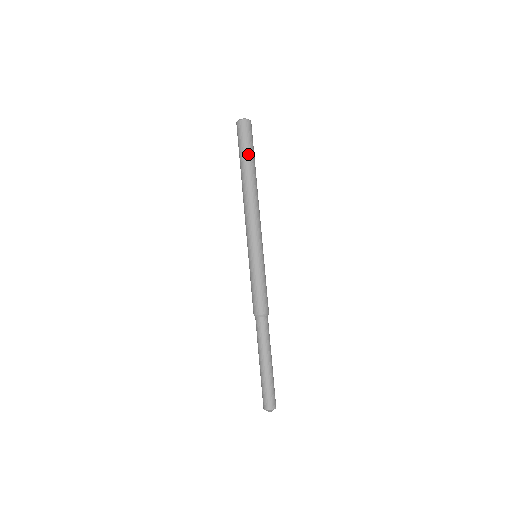
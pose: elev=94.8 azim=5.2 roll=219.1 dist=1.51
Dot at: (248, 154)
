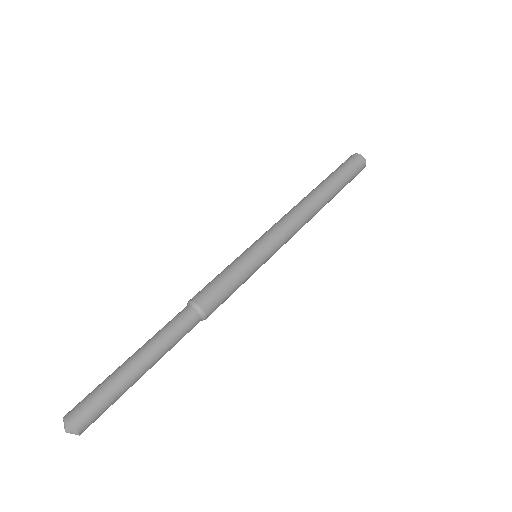
Dot at: (335, 174)
